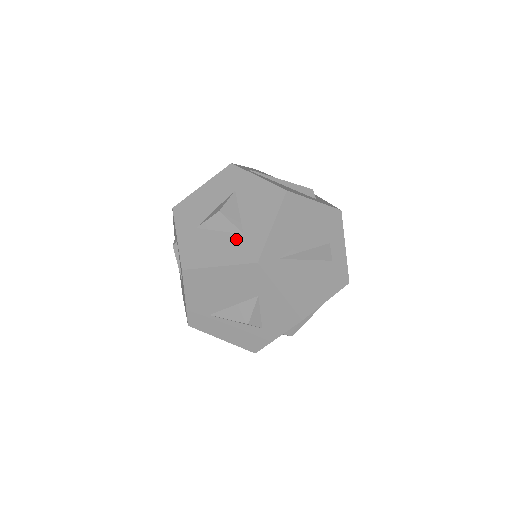
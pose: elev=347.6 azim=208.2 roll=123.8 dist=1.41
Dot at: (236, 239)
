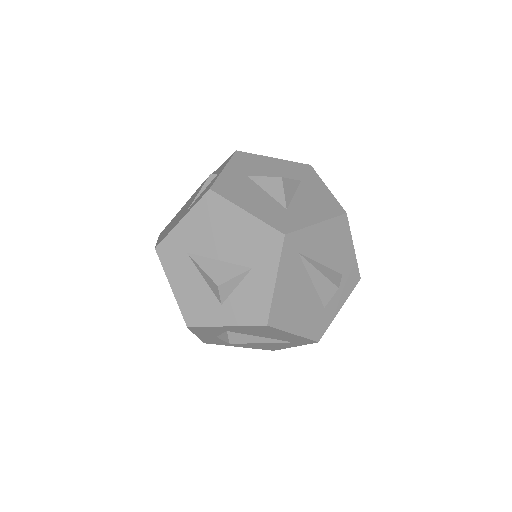
Dot at: (278, 207)
